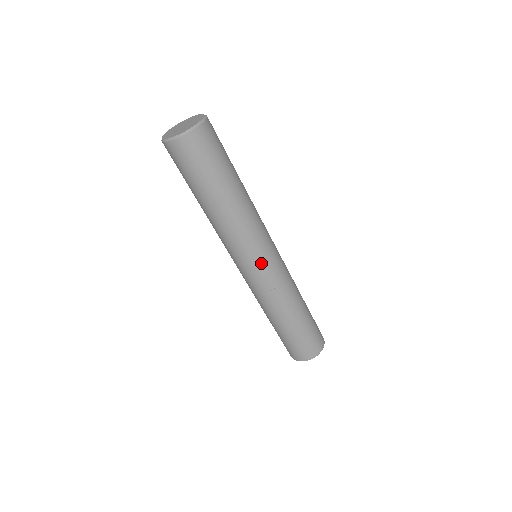
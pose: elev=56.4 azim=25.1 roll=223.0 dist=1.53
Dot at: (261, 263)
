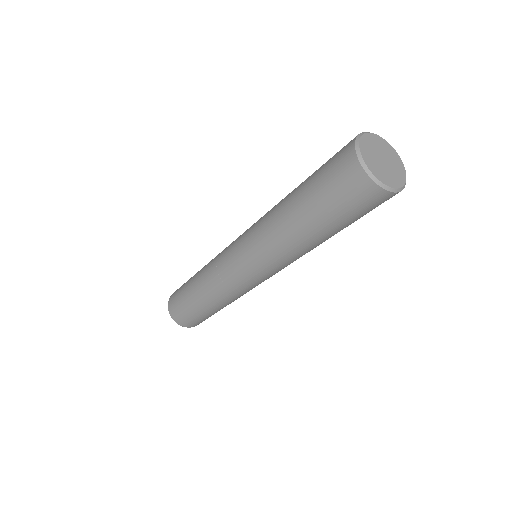
Dot at: (264, 278)
